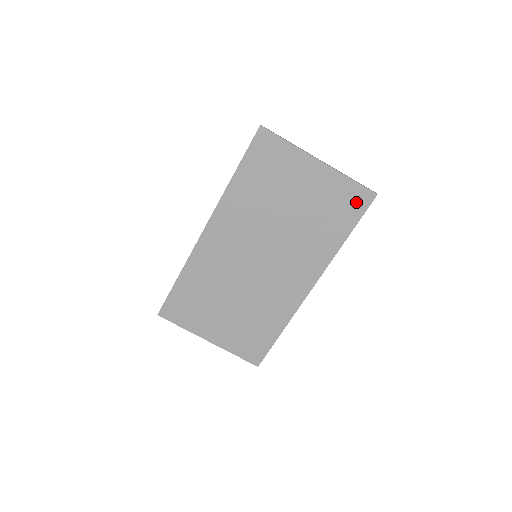
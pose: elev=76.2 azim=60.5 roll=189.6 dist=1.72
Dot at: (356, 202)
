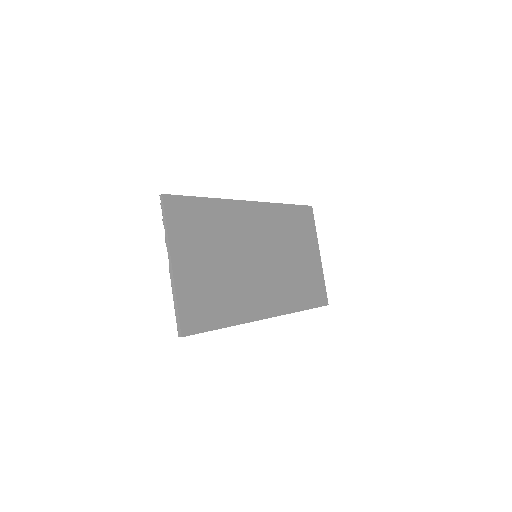
Dot at: (319, 296)
